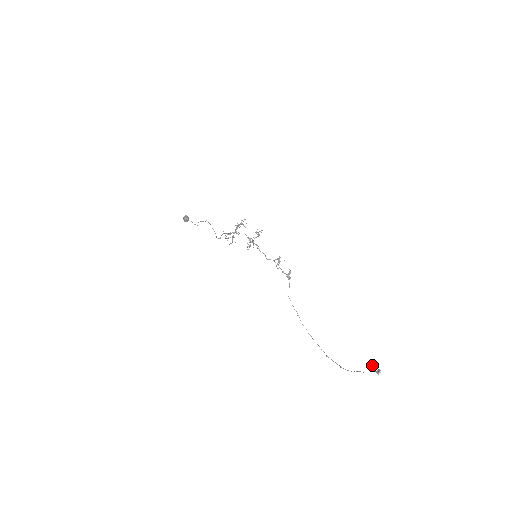
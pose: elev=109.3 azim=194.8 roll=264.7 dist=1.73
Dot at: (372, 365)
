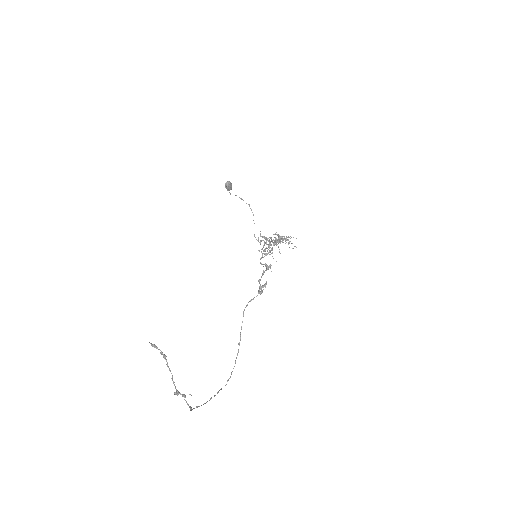
Dot at: occluded
